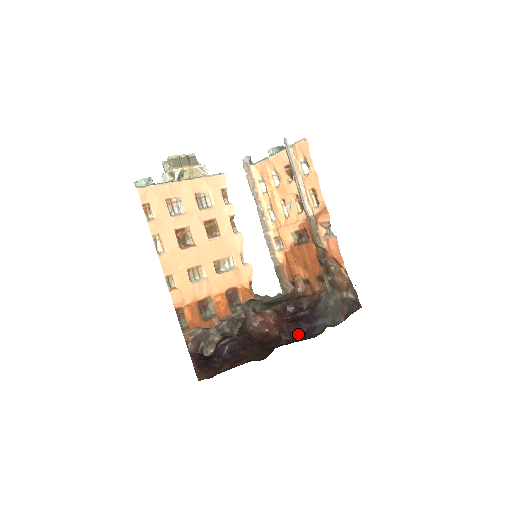
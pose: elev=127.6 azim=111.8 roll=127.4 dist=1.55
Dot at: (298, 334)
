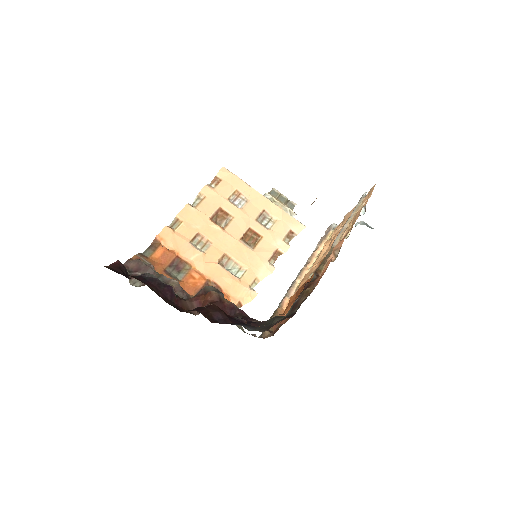
Dot at: (212, 318)
